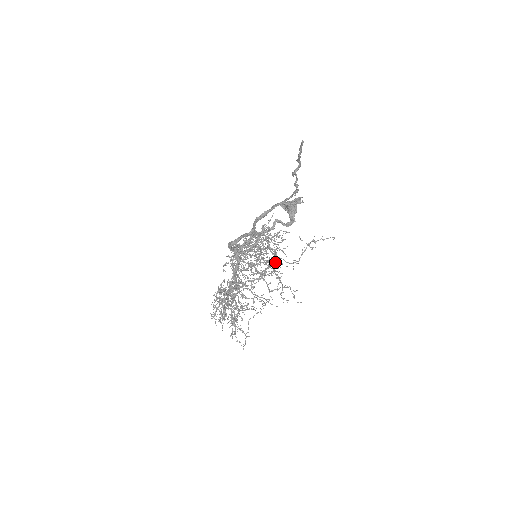
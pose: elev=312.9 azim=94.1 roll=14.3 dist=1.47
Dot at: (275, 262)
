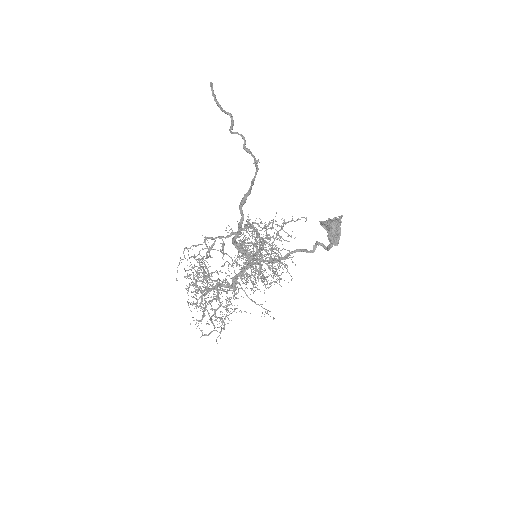
Dot at: (230, 235)
